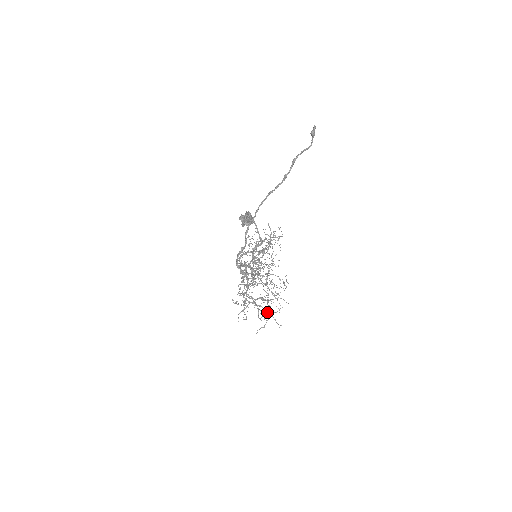
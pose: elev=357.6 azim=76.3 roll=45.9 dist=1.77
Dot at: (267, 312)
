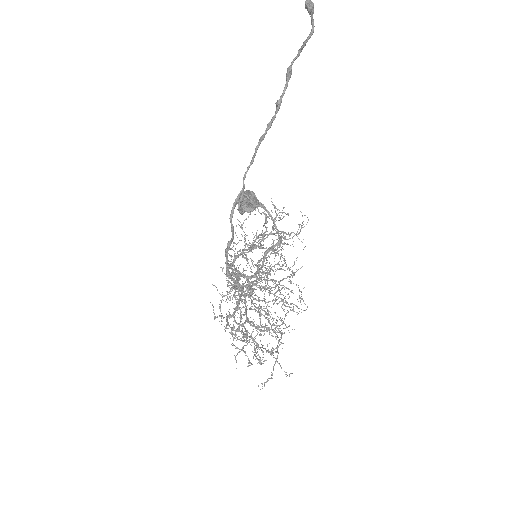
Dot at: (265, 348)
